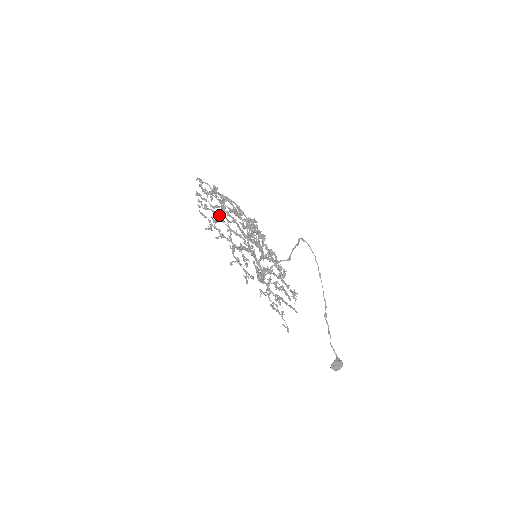
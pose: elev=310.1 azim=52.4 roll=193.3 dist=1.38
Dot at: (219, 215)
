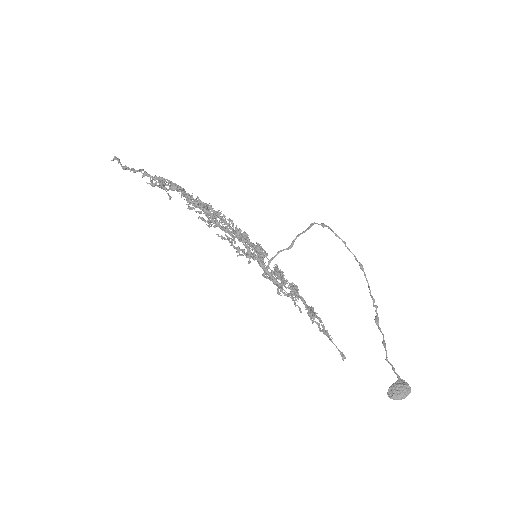
Dot at: occluded
